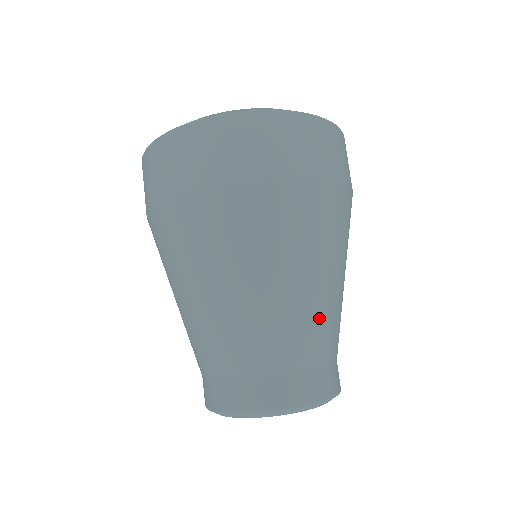
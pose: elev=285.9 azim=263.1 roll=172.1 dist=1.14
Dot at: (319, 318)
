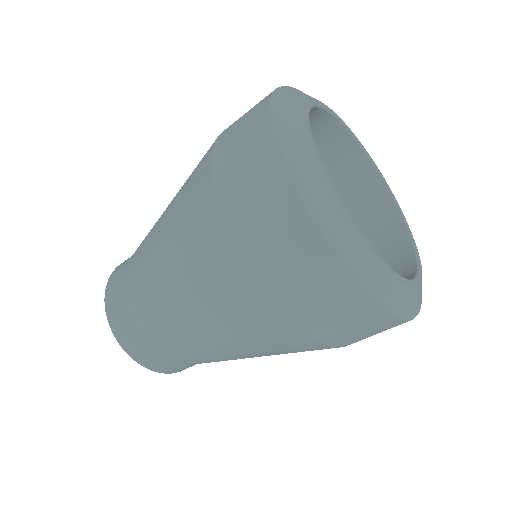
Dot at: (215, 360)
